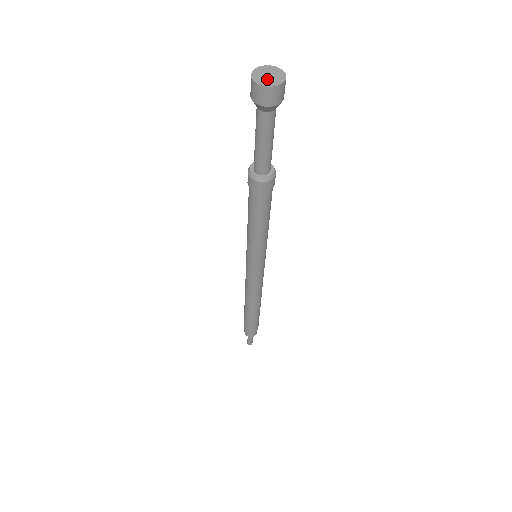
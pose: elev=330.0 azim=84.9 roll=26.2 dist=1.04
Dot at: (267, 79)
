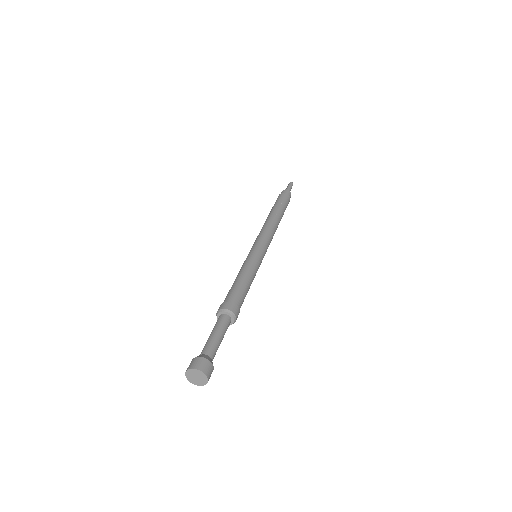
Dot at: (194, 379)
